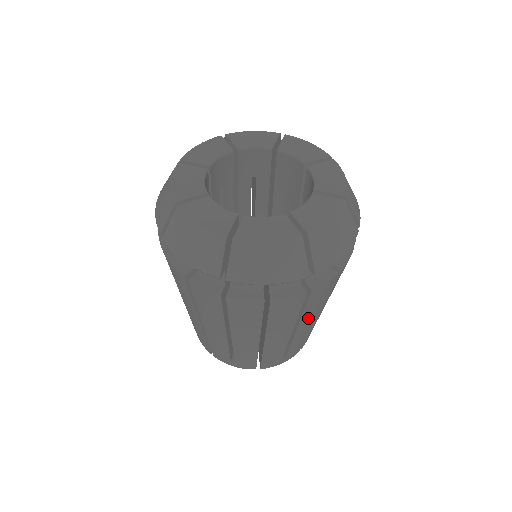
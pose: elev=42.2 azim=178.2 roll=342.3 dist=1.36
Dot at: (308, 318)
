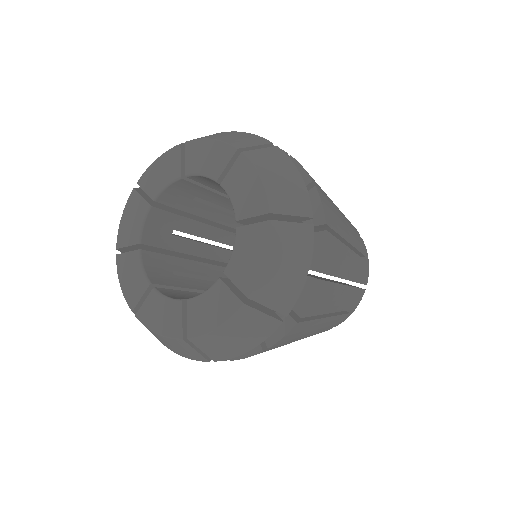
Dot at: (333, 303)
